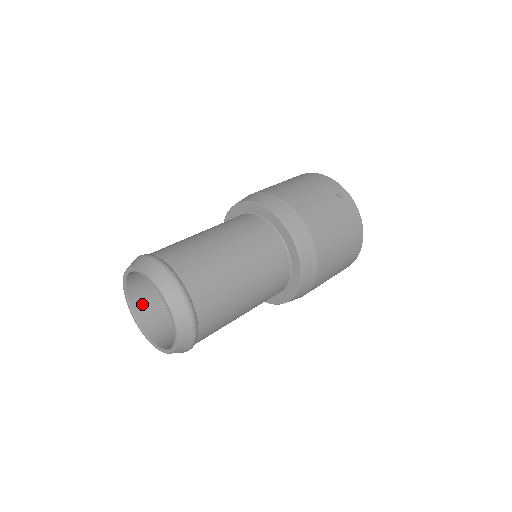
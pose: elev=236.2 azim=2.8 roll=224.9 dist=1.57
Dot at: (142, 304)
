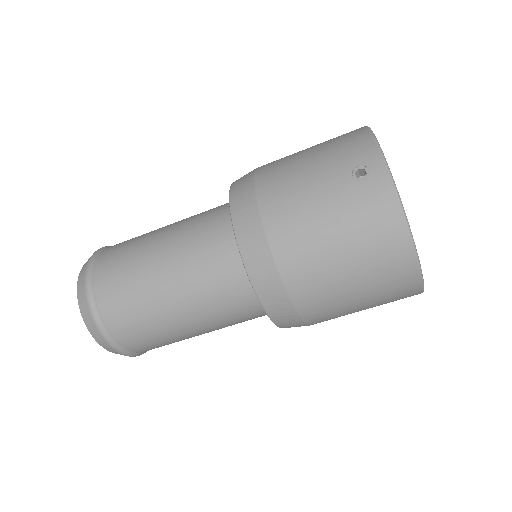
Dot at: occluded
